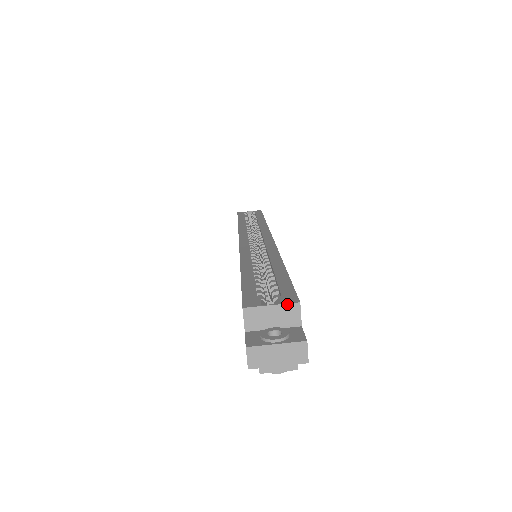
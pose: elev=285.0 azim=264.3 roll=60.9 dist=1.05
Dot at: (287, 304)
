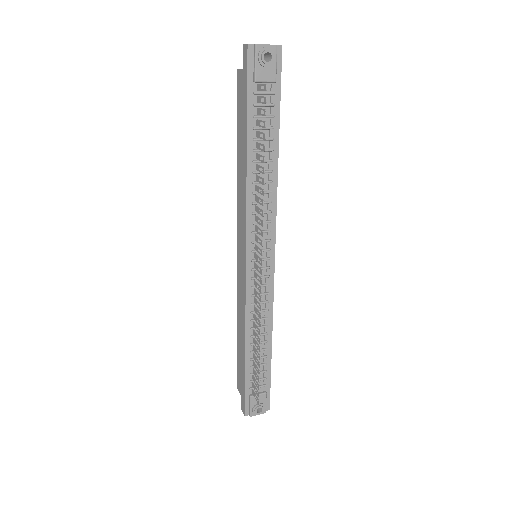
Dot at: occluded
